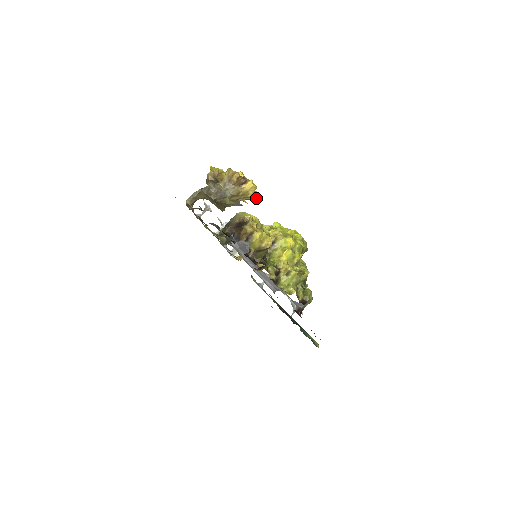
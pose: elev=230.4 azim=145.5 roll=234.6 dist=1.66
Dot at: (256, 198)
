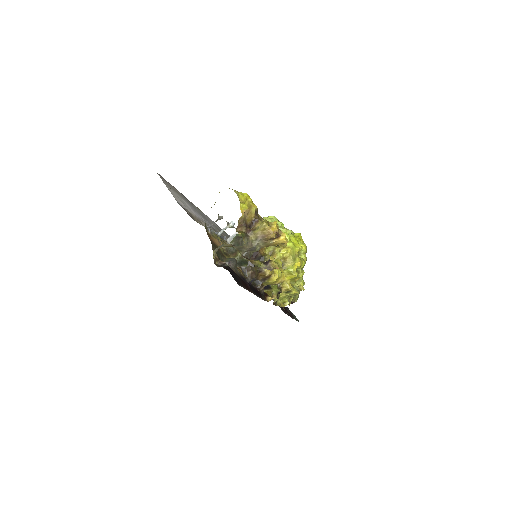
Dot at: (282, 244)
